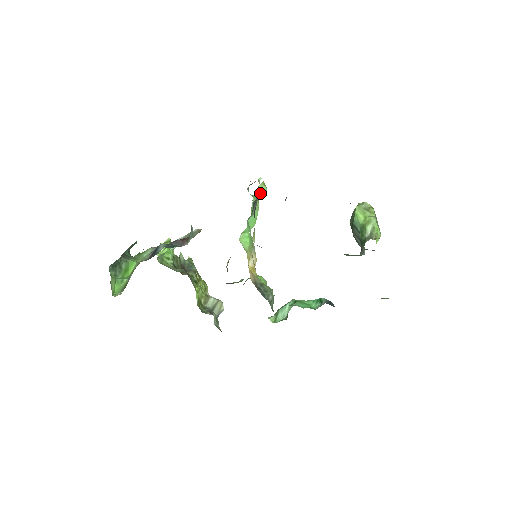
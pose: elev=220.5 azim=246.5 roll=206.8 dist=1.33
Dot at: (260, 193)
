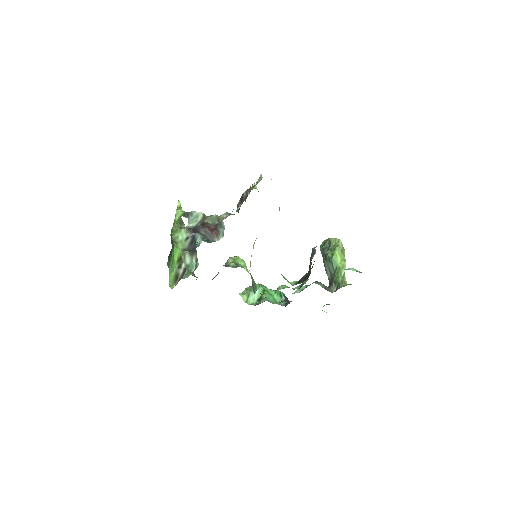
Dot at: occluded
